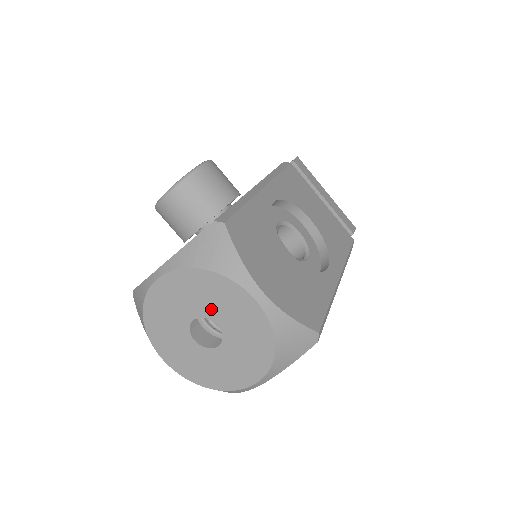
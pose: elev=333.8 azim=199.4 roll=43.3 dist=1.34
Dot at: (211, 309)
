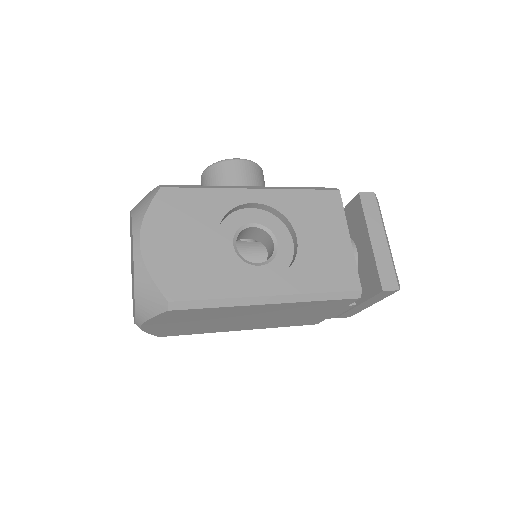
Dot at: occluded
